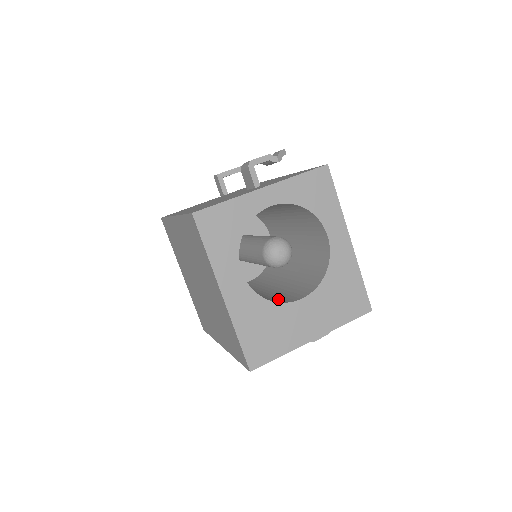
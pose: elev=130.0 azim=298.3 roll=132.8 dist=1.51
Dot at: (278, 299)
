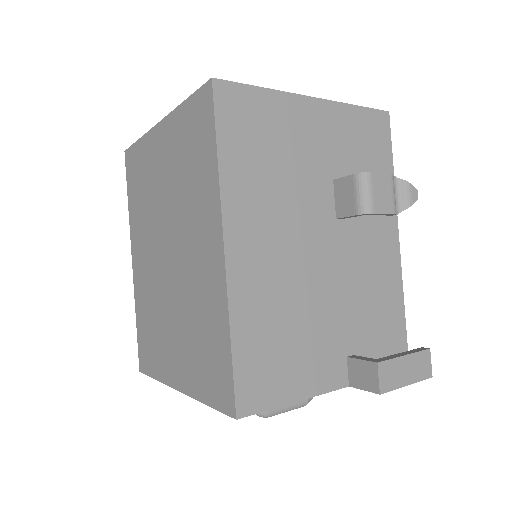
Dot at: occluded
